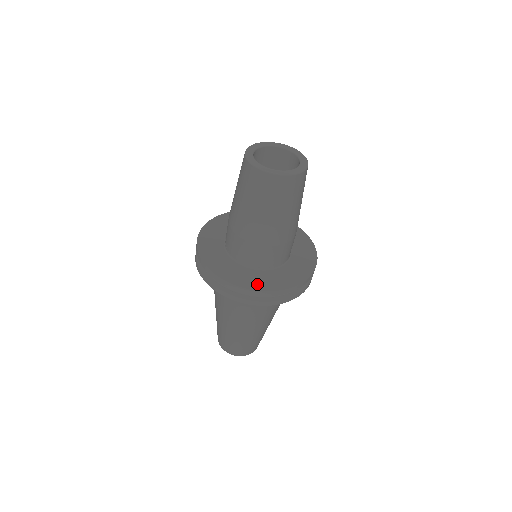
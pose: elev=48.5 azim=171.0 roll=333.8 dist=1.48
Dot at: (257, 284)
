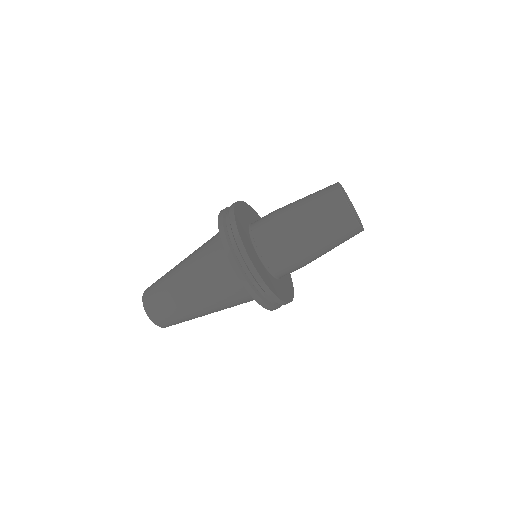
Dot at: (242, 232)
